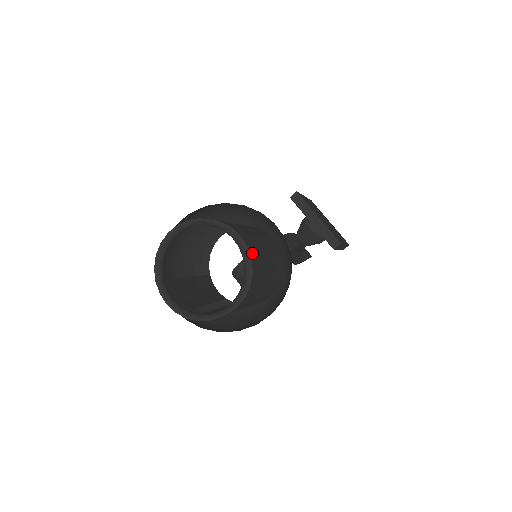
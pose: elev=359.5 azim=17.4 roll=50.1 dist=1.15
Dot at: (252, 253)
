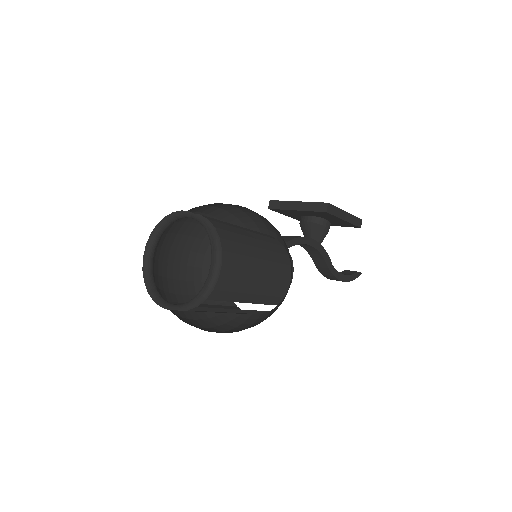
Dot at: (210, 219)
